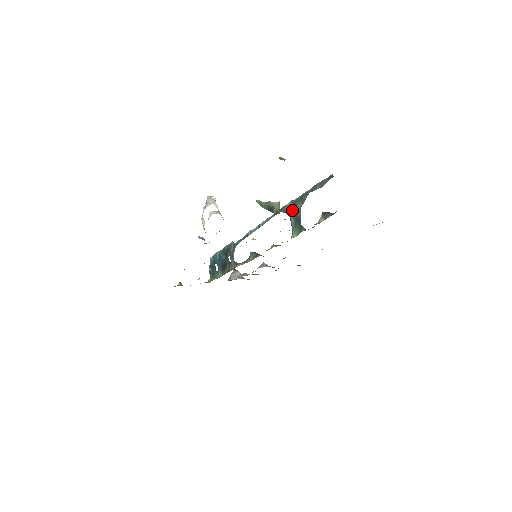
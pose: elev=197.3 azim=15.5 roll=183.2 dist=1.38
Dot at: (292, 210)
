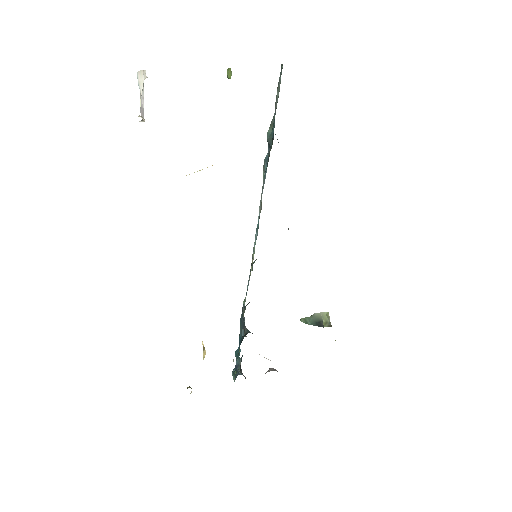
Dot at: (268, 150)
